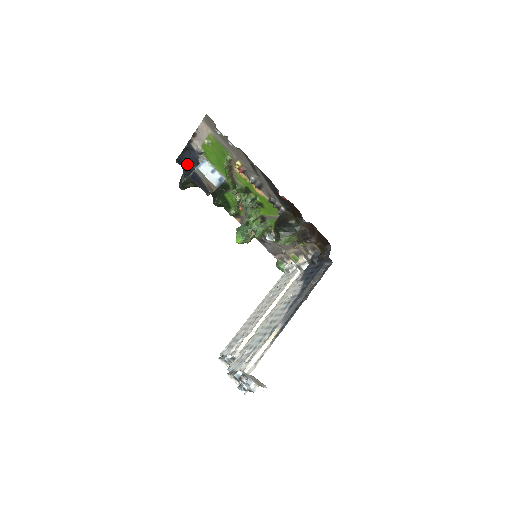
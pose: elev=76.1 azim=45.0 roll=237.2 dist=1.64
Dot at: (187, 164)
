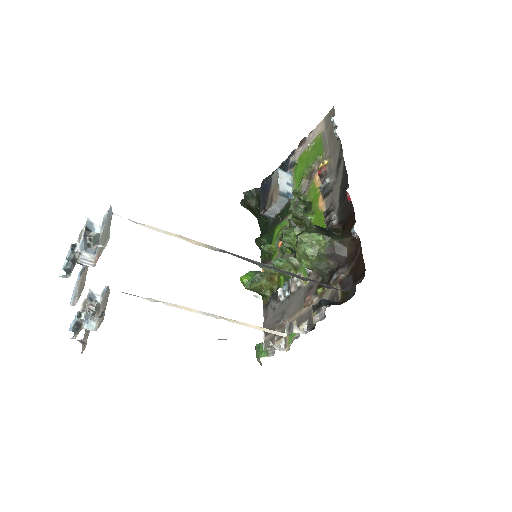
Dot at: occluded
